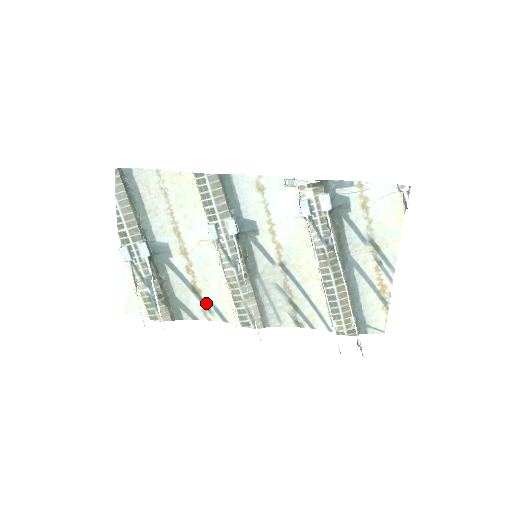
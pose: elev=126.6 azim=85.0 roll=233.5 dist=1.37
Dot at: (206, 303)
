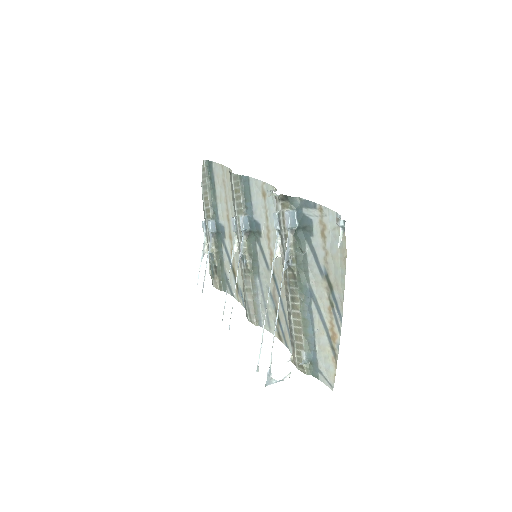
Dot at: (238, 286)
